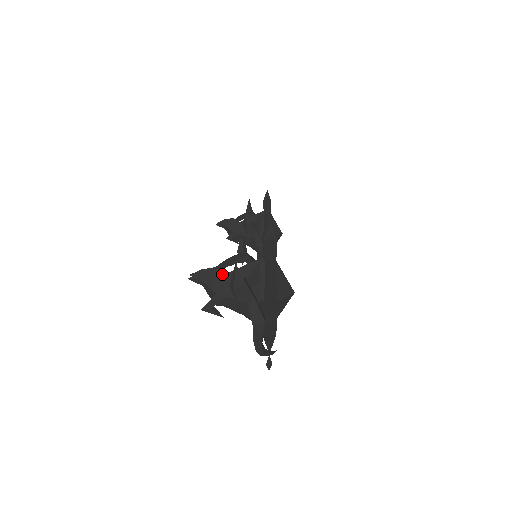
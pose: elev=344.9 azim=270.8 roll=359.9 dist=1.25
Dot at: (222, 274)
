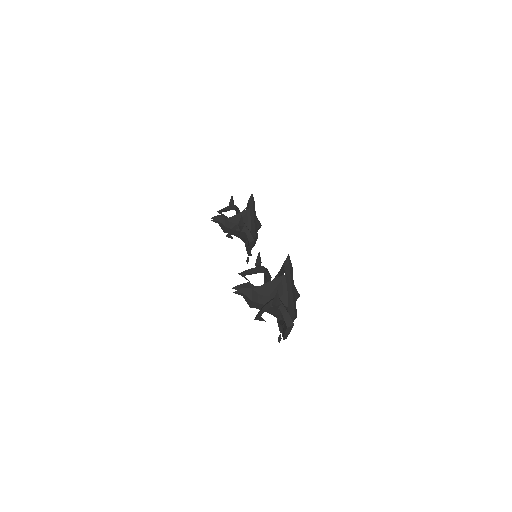
Dot at: (253, 286)
